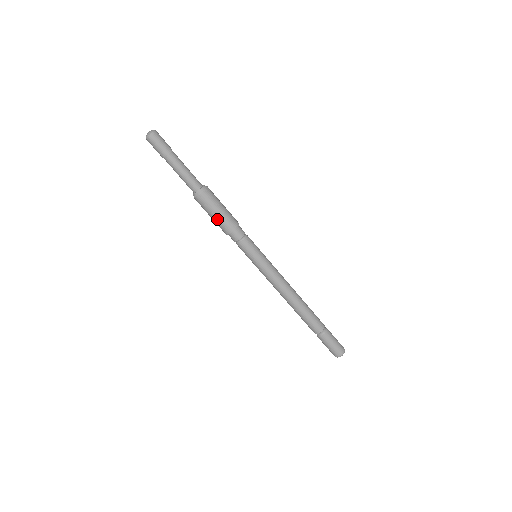
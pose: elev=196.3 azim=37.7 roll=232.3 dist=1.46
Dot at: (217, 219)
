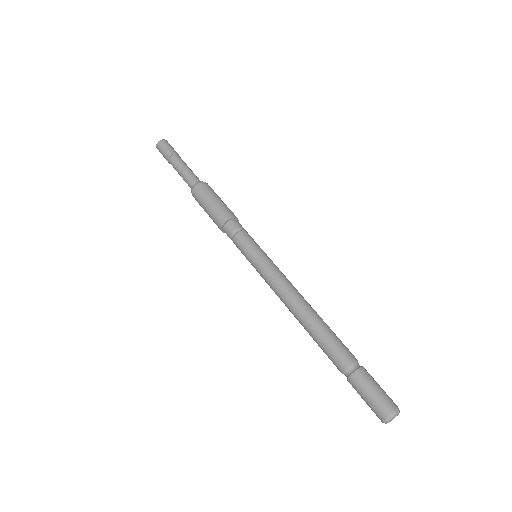
Dot at: (209, 216)
